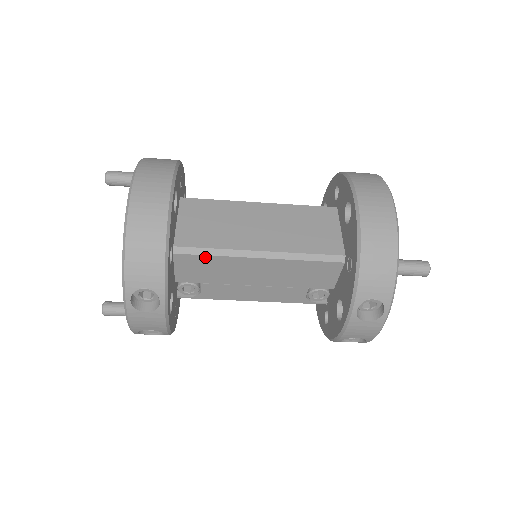
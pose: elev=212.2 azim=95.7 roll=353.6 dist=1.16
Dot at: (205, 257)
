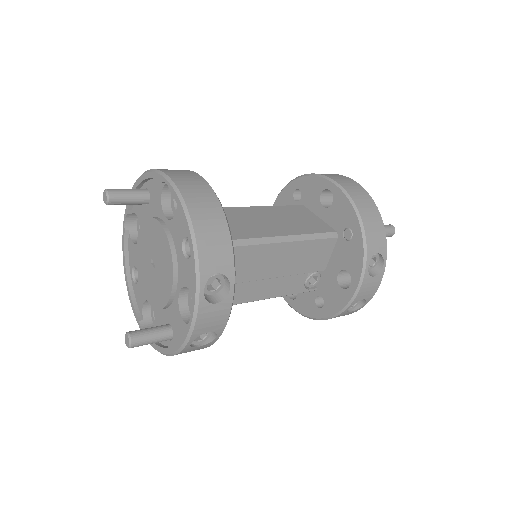
Dot at: (239, 249)
